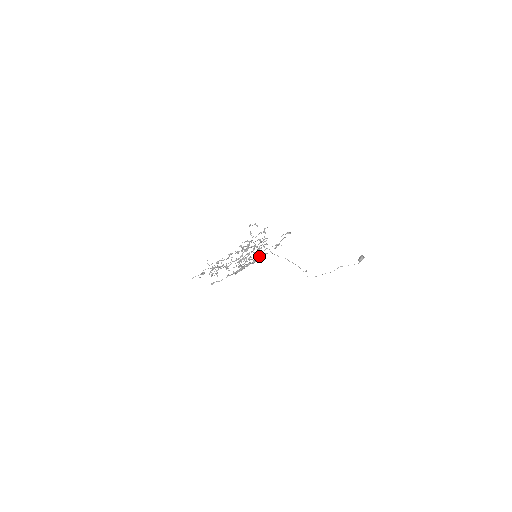
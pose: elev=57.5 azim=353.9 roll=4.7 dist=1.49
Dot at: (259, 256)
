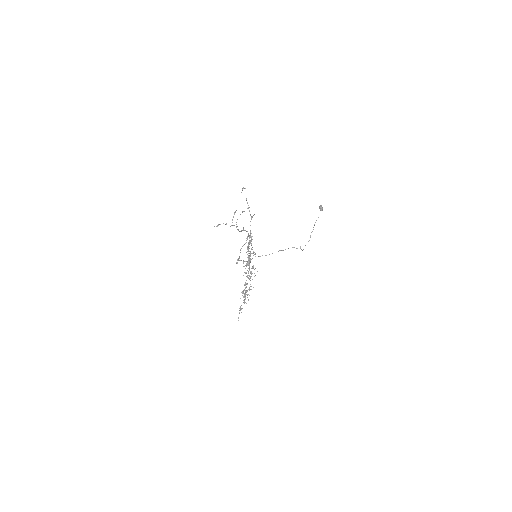
Dot at: (251, 237)
